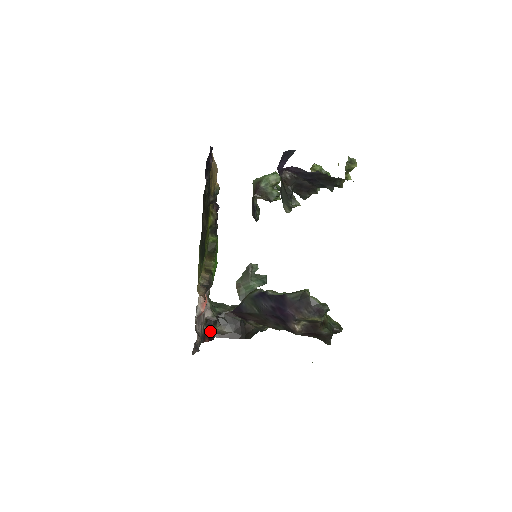
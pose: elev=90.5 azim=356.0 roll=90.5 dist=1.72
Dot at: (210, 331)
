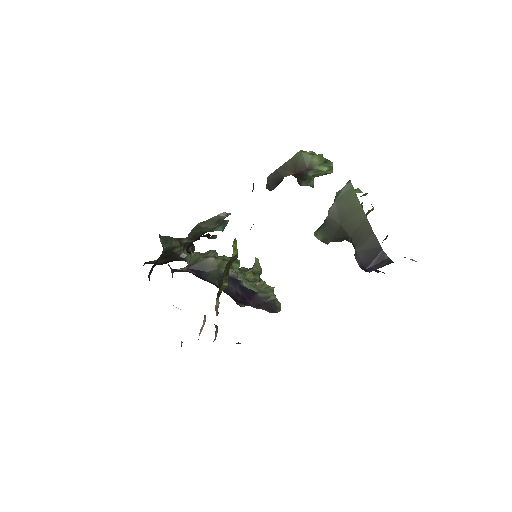
Dot at: occluded
